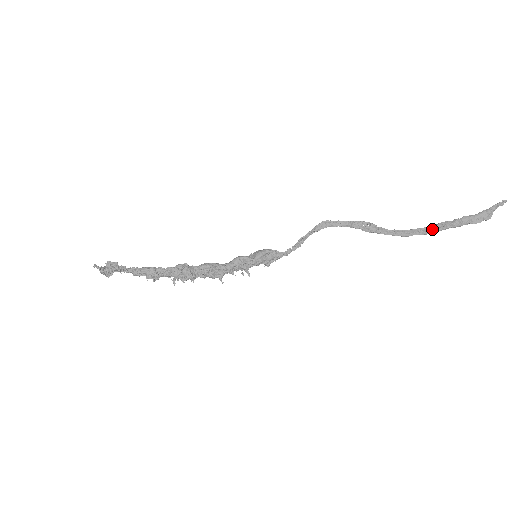
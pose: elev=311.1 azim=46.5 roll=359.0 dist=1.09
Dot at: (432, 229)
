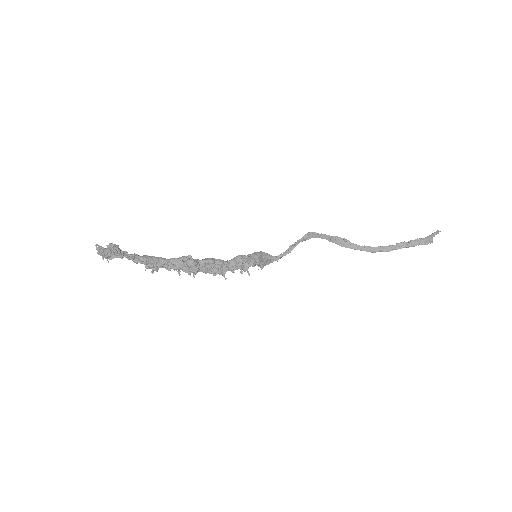
Dot at: (393, 247)
